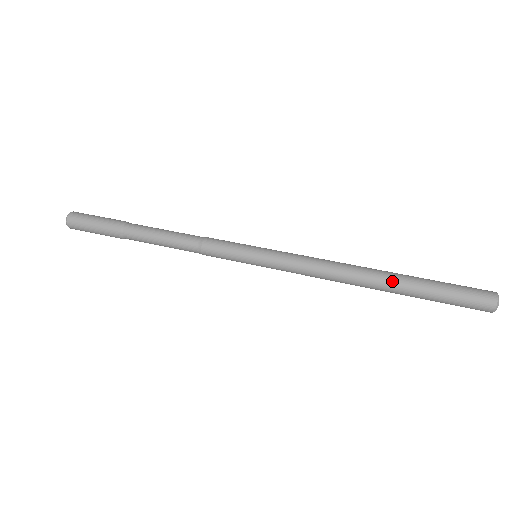
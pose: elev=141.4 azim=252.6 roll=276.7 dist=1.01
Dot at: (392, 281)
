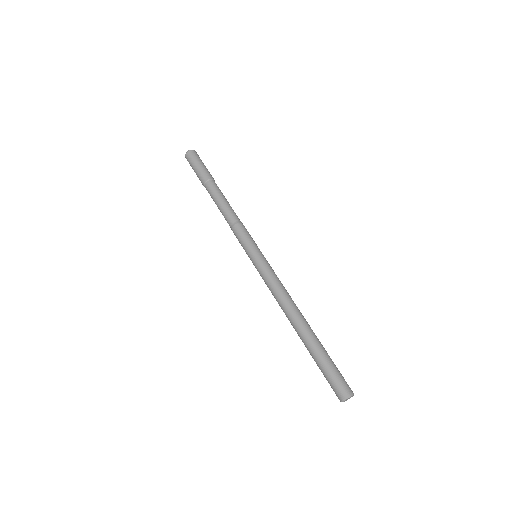
Dot at: (303, 335)
